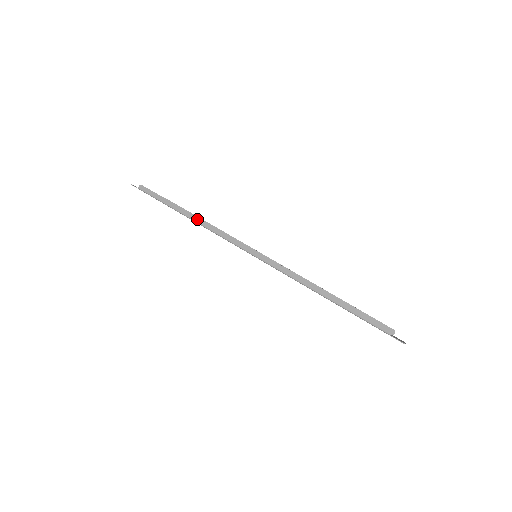
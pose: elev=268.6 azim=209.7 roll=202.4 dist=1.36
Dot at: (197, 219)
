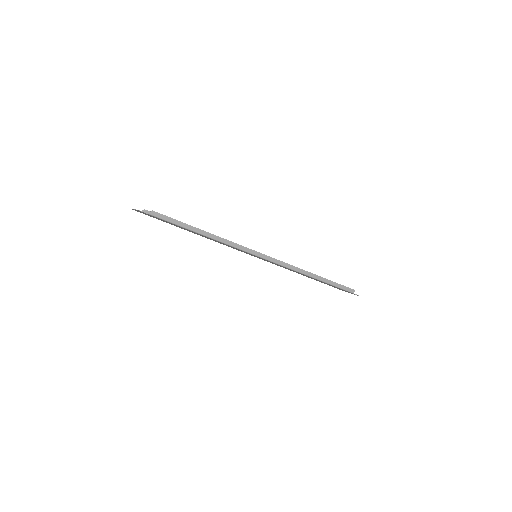
Dot at: (217, 238)
